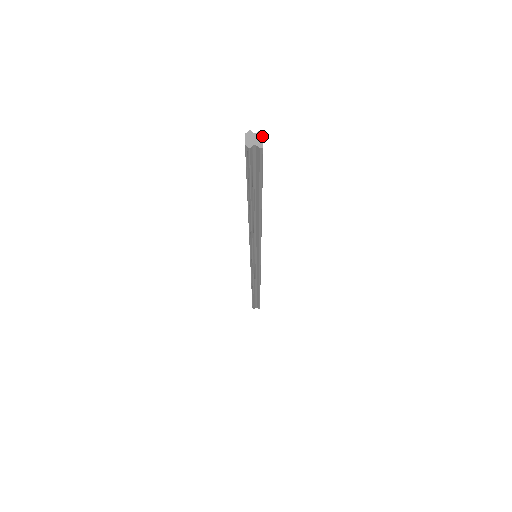
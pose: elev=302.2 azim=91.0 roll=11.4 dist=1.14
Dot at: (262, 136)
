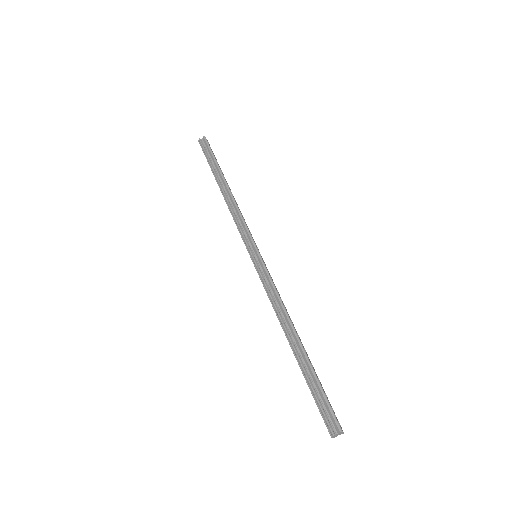
Dot at: (342, 433)
